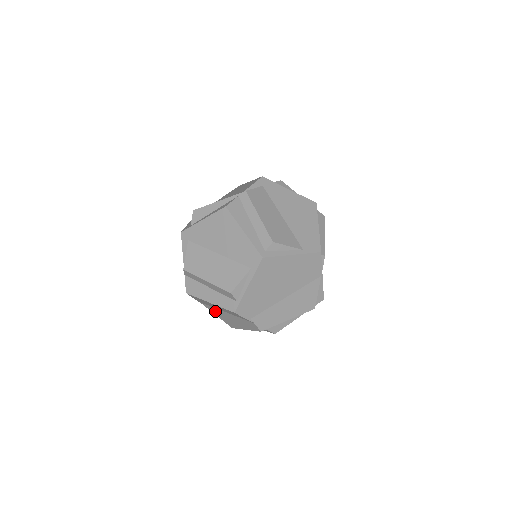
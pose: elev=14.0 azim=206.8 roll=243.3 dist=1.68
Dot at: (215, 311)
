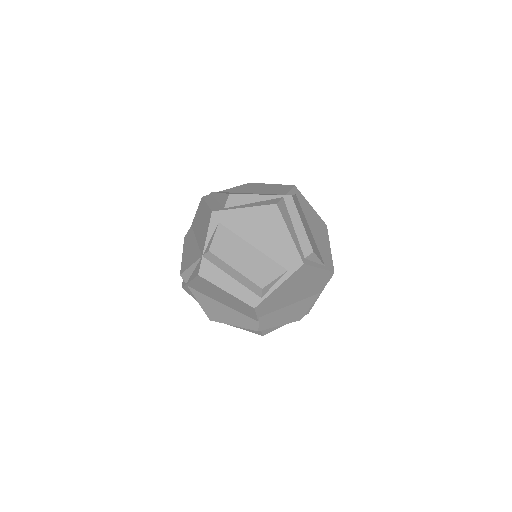
Dot at: (204, 299)
